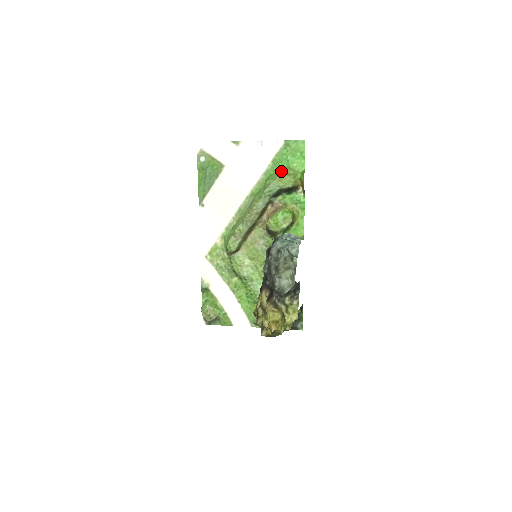
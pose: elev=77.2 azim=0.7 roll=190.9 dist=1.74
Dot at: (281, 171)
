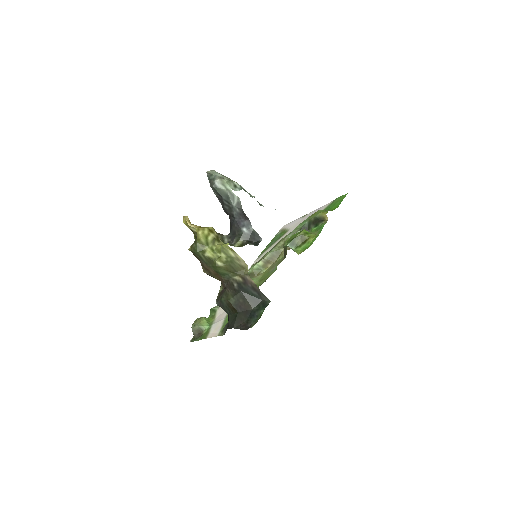
Dot at: occluded
